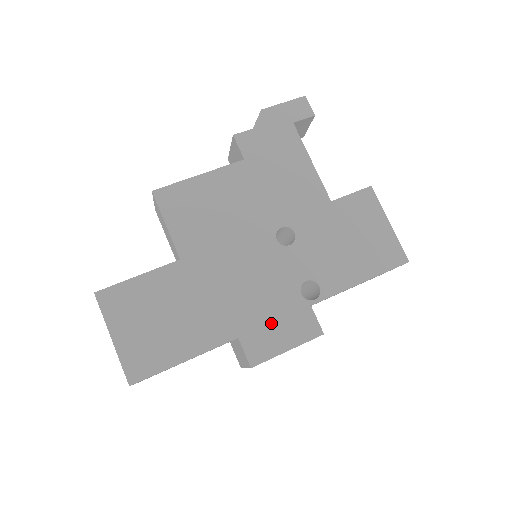
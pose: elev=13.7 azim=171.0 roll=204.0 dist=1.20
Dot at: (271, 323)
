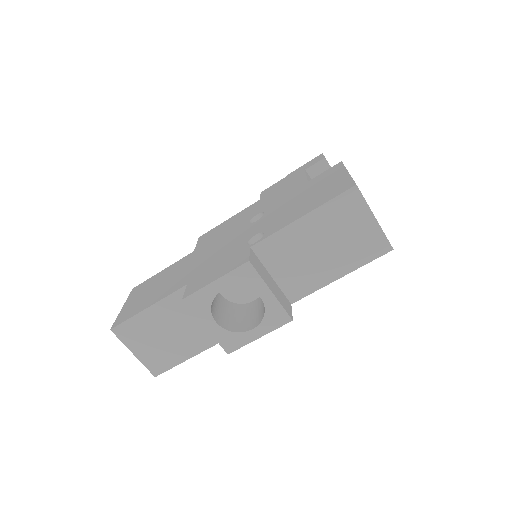
Dot at: (214, 268)
